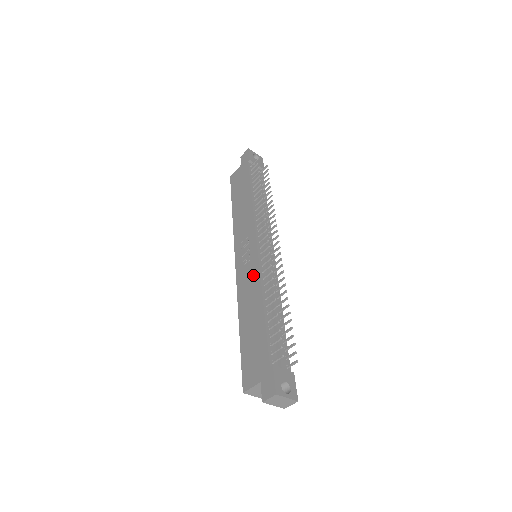
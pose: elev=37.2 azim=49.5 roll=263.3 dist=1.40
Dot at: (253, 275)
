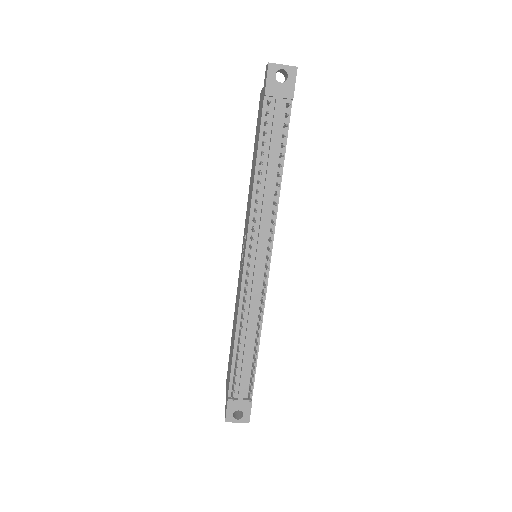
Dot at: (239, 294)
